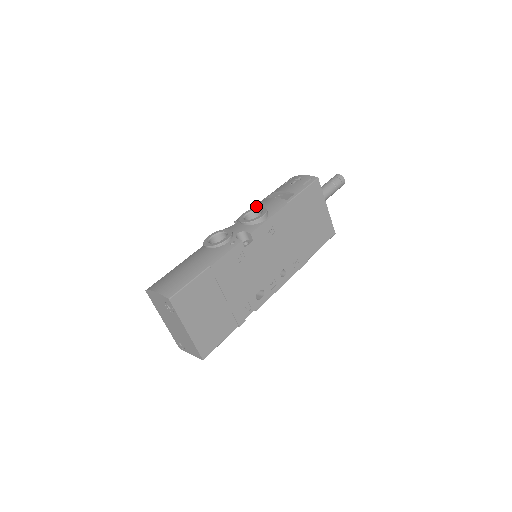
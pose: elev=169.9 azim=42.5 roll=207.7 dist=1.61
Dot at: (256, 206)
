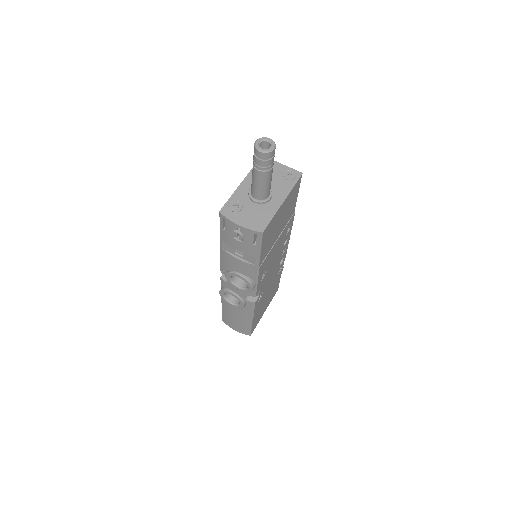
Dot at: (226, 263)
